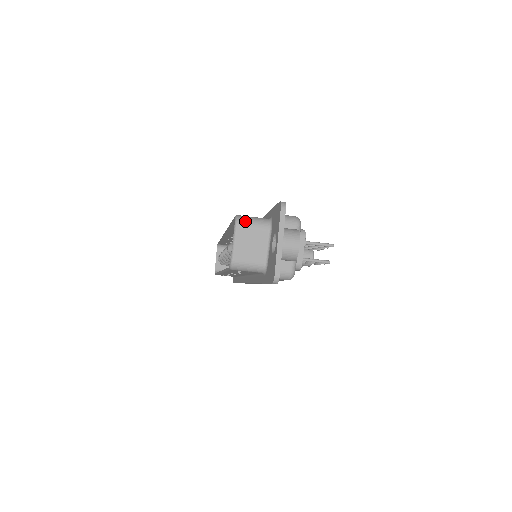
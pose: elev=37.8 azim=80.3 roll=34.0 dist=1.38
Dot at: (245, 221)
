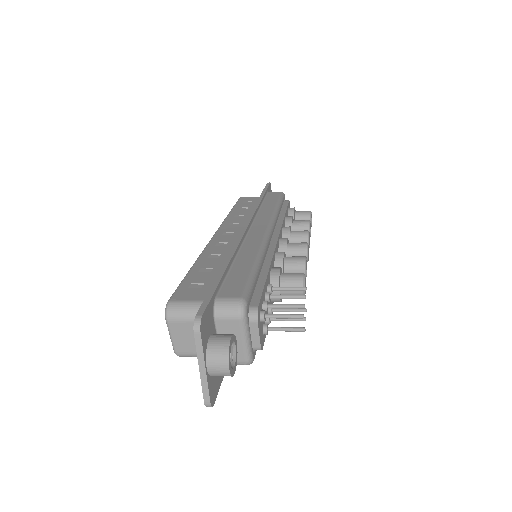
Dot at: (176, 314)
